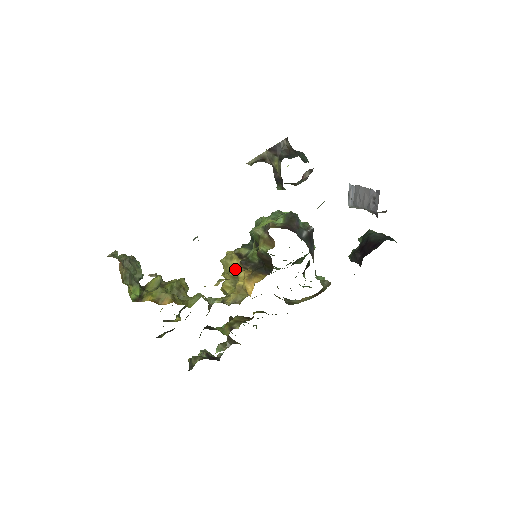
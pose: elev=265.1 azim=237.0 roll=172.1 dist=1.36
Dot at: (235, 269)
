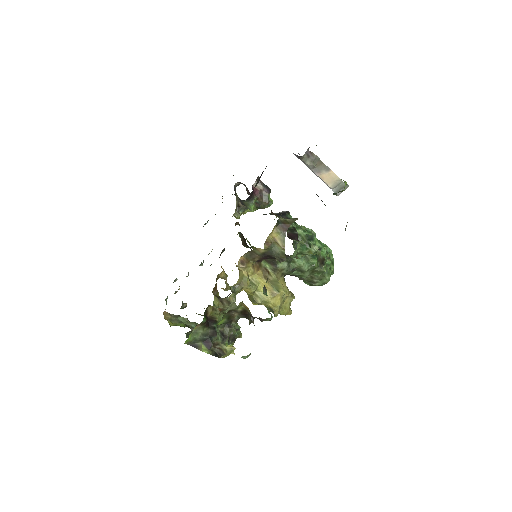
Dot at: occluded
